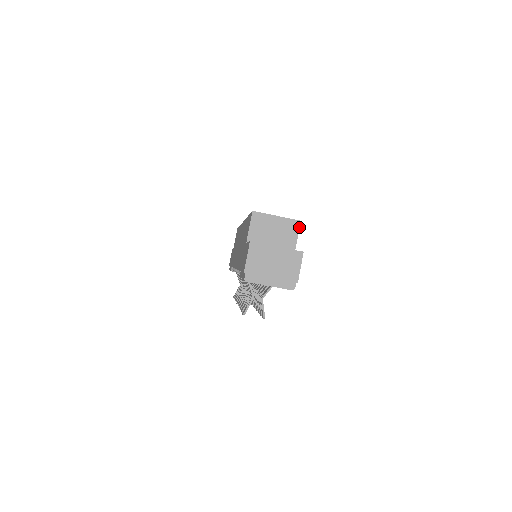
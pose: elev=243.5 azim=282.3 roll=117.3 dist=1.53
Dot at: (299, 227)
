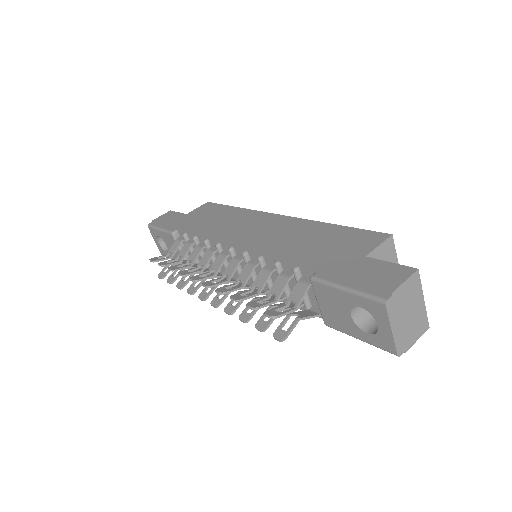
Dot at: occluded
